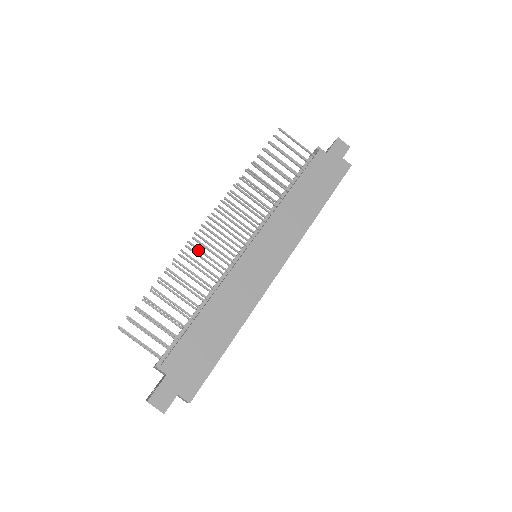
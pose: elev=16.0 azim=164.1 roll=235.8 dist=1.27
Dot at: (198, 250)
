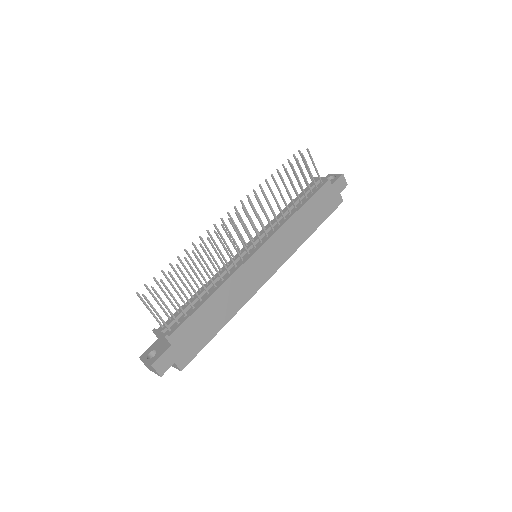
Dot at: (220, 241)
